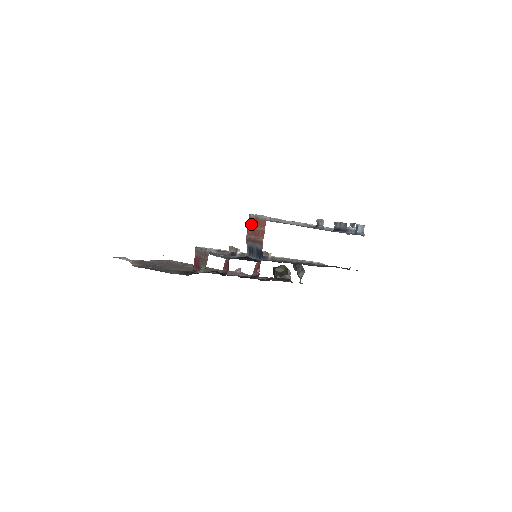
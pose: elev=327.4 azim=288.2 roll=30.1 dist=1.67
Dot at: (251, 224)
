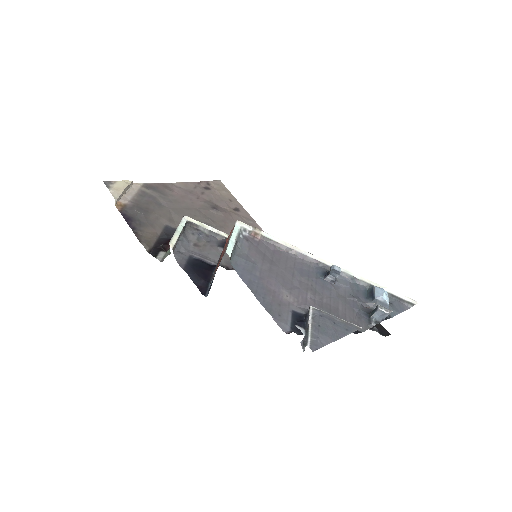
Dot at: occluded
